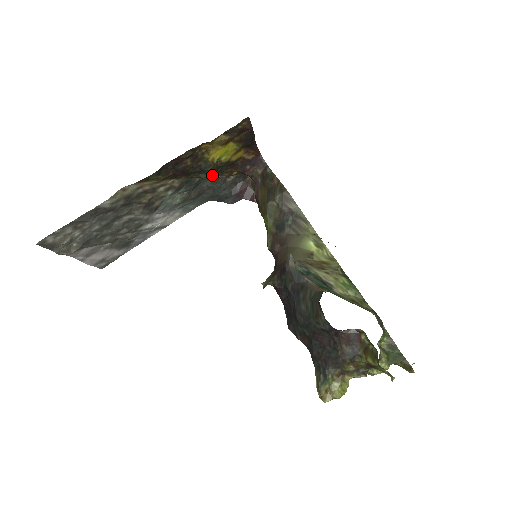
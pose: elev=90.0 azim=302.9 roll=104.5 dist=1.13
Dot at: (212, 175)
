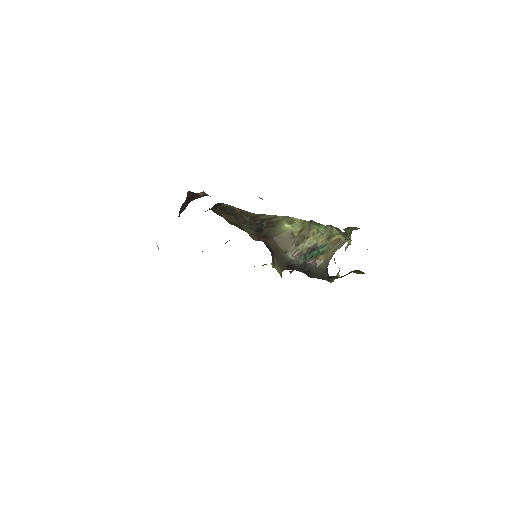
Dot at: occluded
